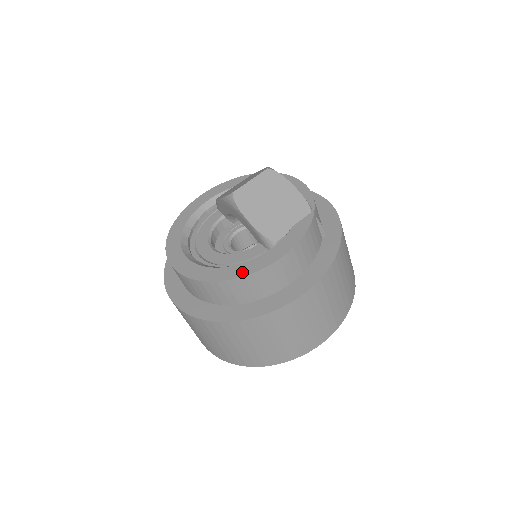
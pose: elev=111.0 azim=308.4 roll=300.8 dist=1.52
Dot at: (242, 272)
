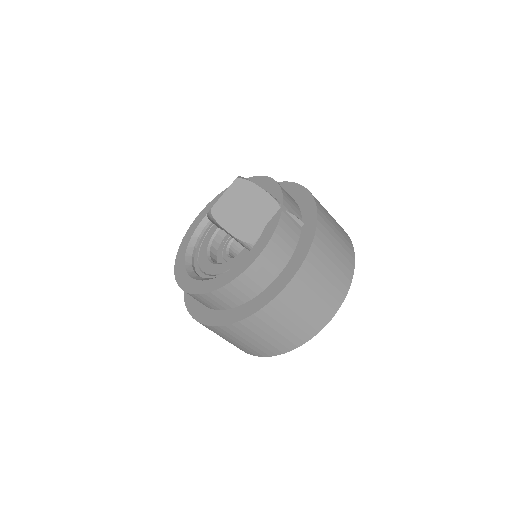
Dot at: (228, 279)
